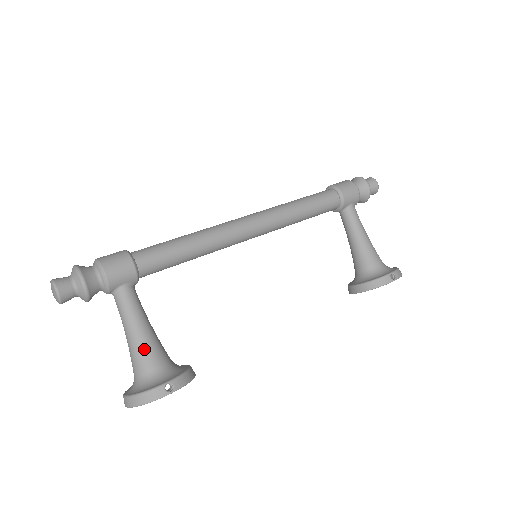
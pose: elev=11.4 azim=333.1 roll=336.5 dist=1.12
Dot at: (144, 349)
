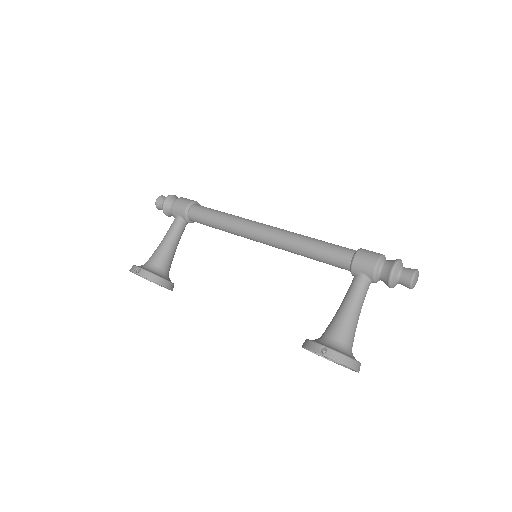
Dot at: (156, 251)
